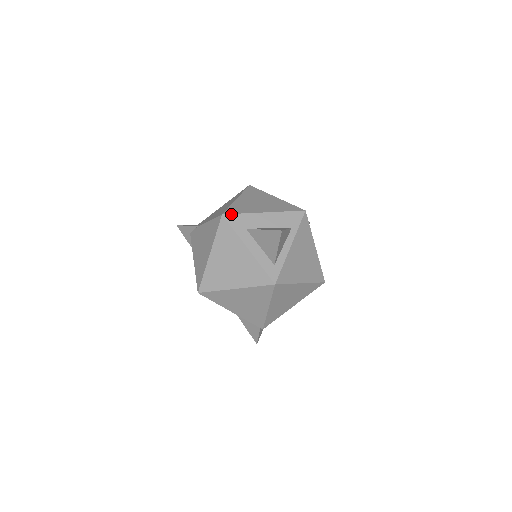
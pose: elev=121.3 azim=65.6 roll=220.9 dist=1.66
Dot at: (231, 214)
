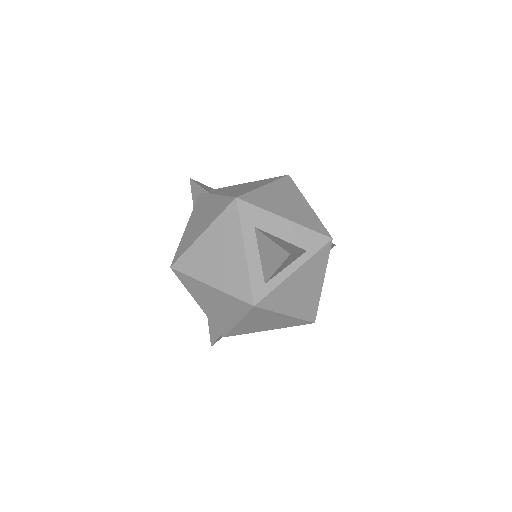
Dot at: (246, 202)
